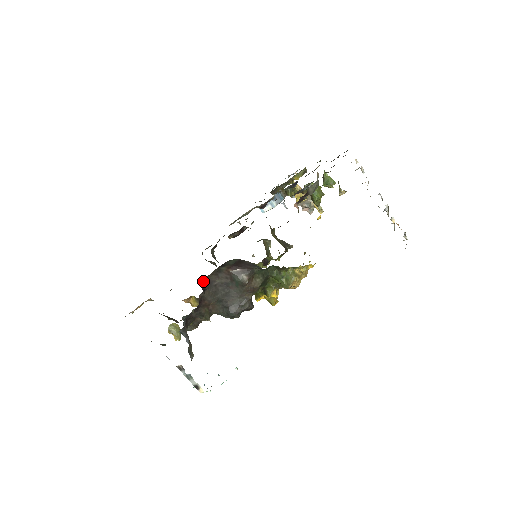
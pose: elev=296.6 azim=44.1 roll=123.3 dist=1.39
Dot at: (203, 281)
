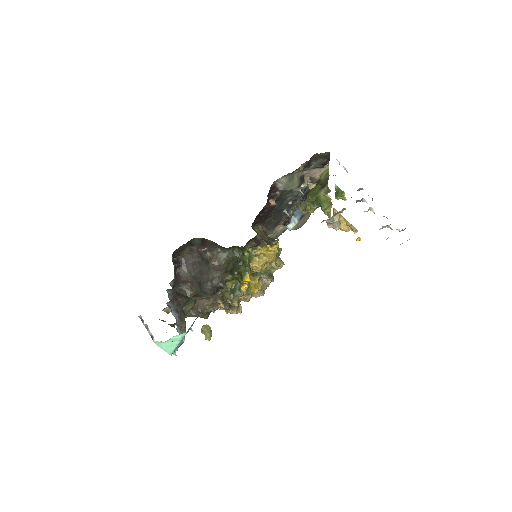
Dot at: (180, 259)
